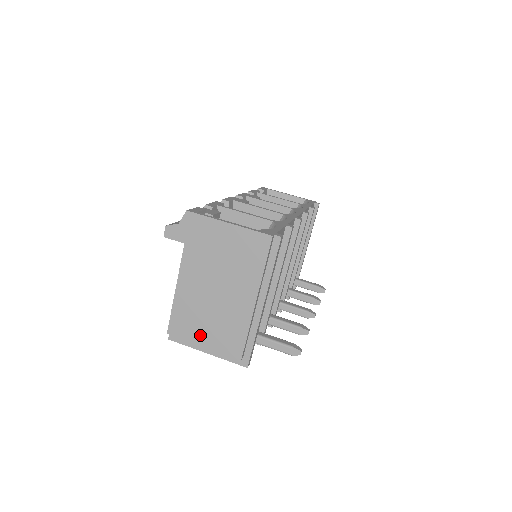
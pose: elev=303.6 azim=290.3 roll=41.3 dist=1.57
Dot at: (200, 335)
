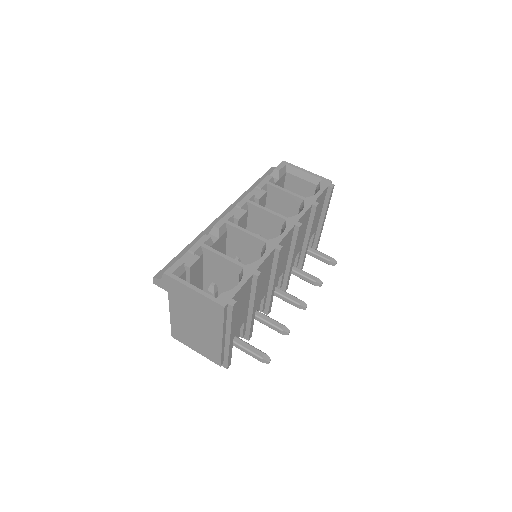
Dot at: (192, 345)
